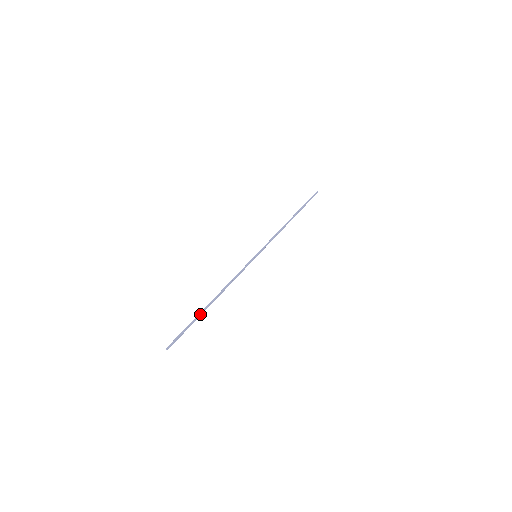
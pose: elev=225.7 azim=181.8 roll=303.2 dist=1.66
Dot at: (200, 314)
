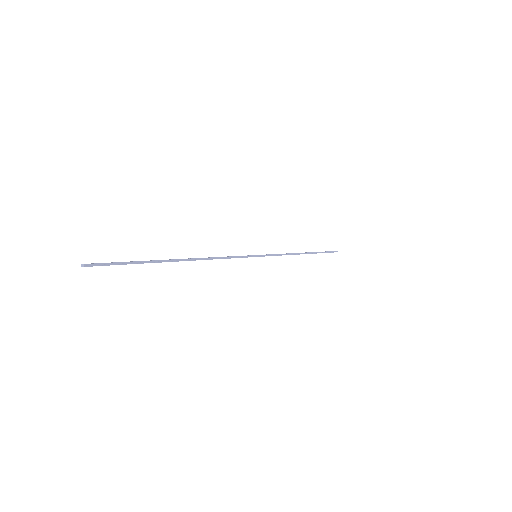
Dot at: (159, 262)
